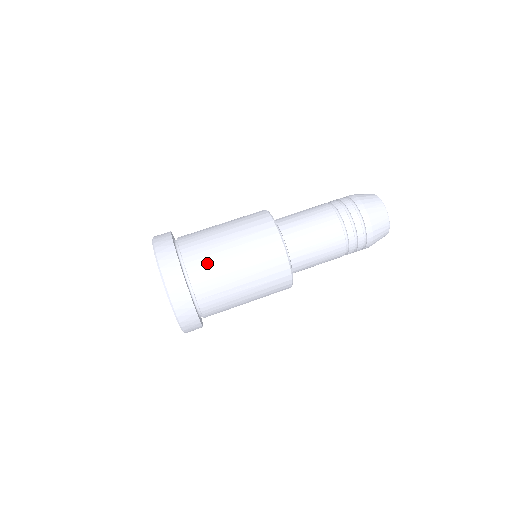
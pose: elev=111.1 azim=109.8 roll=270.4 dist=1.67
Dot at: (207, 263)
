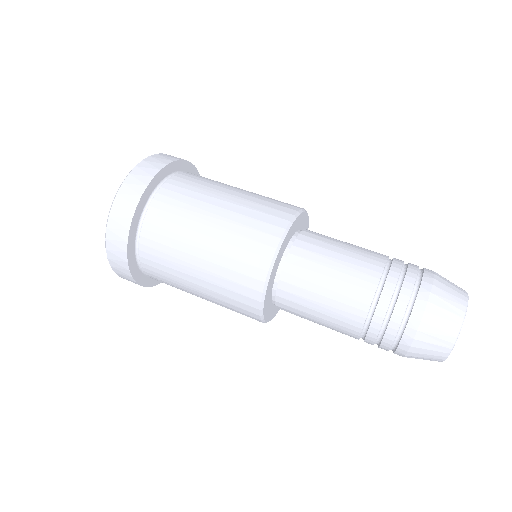
Dot at: (164, 253)
